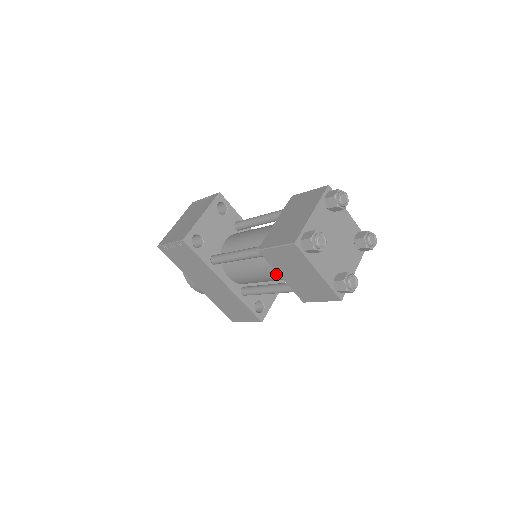
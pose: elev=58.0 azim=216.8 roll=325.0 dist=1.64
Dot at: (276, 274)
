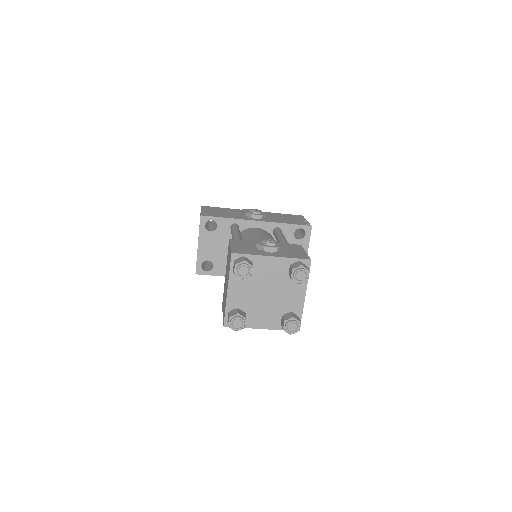
Dot at: occluded
